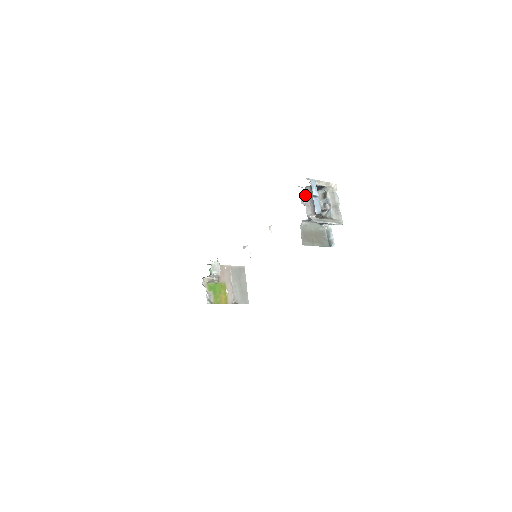
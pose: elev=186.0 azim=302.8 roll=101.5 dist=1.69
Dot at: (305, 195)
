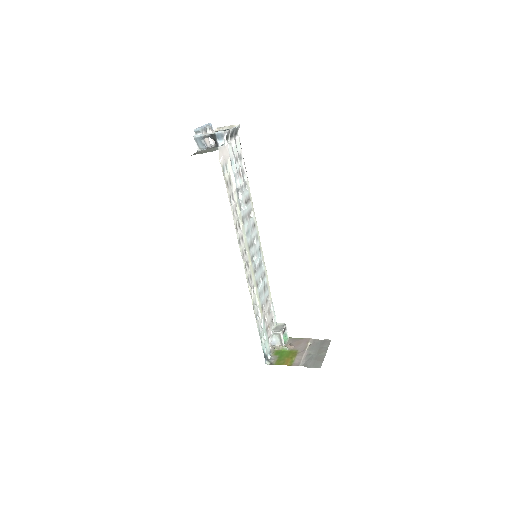
Dot at: occluded
